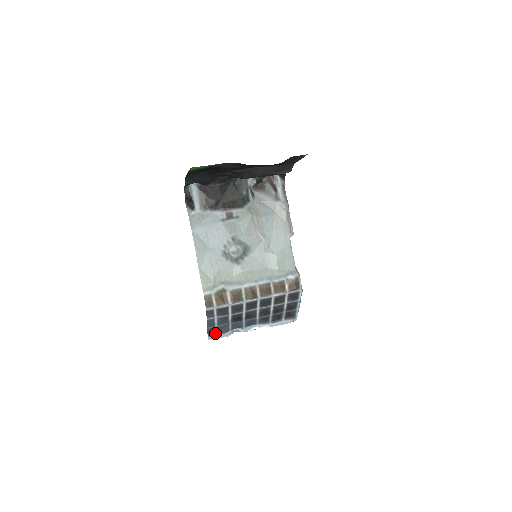
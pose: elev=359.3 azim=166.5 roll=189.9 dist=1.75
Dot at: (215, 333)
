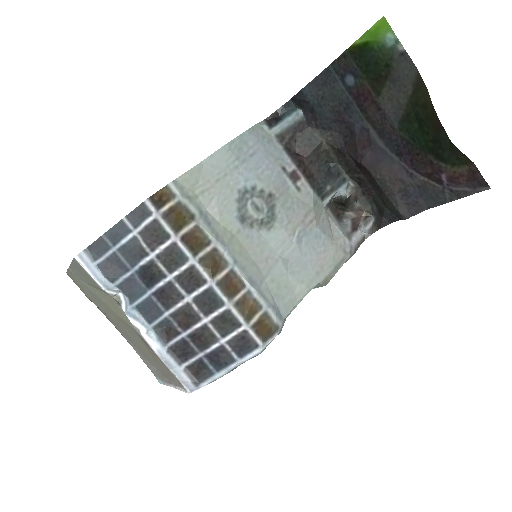
Dot at: (97, 259)
